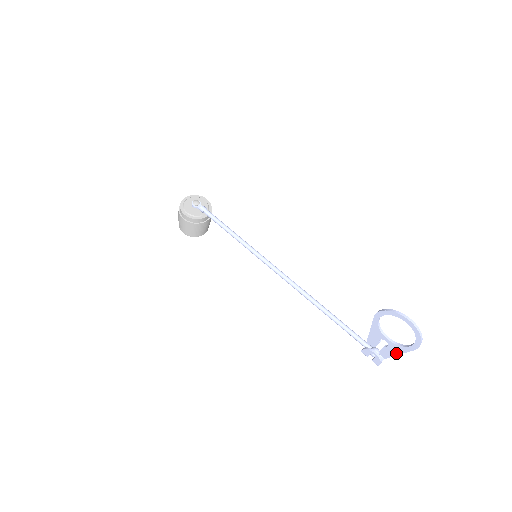
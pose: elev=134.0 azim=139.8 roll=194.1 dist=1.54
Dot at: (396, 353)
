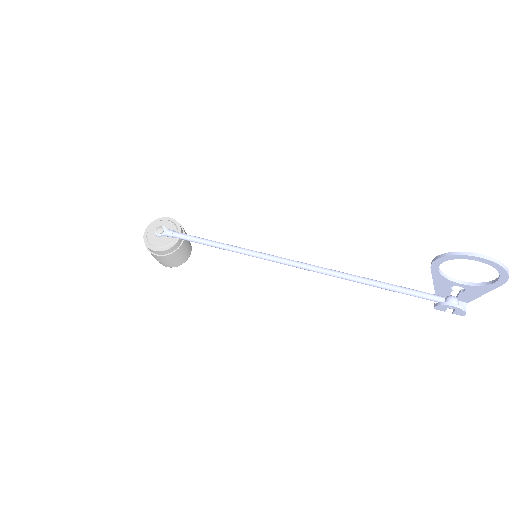
Dot at: (479, 294)
